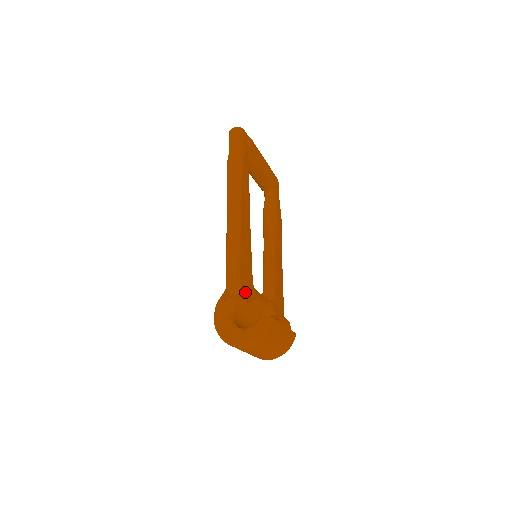
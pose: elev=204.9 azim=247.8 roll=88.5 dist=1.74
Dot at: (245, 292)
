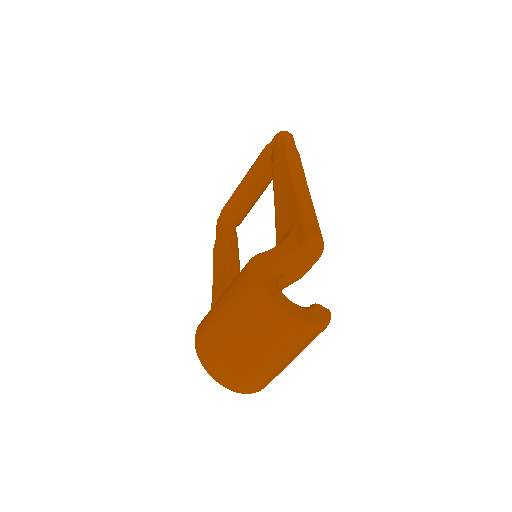
Dot at: (314, 262)
